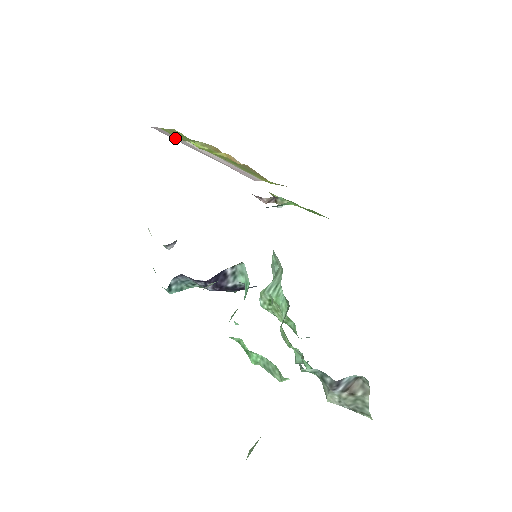
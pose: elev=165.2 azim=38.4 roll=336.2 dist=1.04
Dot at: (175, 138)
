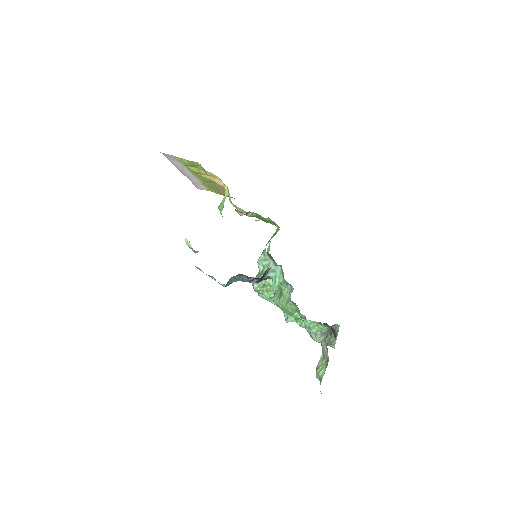
Dot at: (172, 161)
